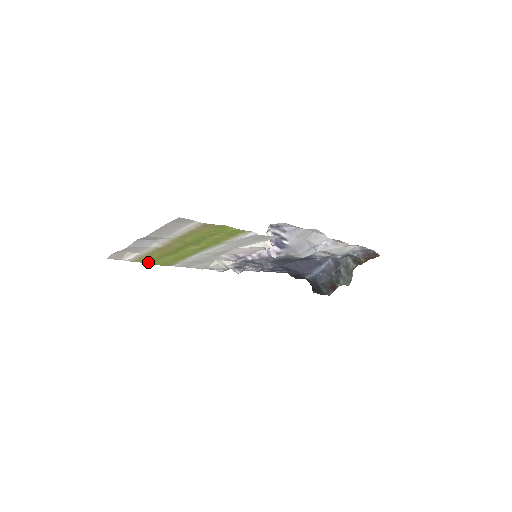
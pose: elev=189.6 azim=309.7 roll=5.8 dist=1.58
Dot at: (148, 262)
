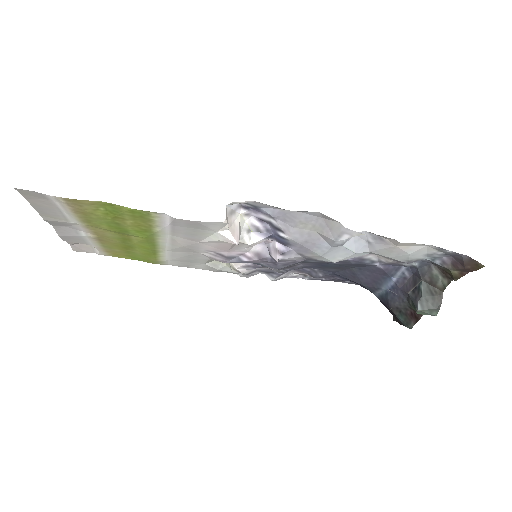
Dot at: (129, 258)
